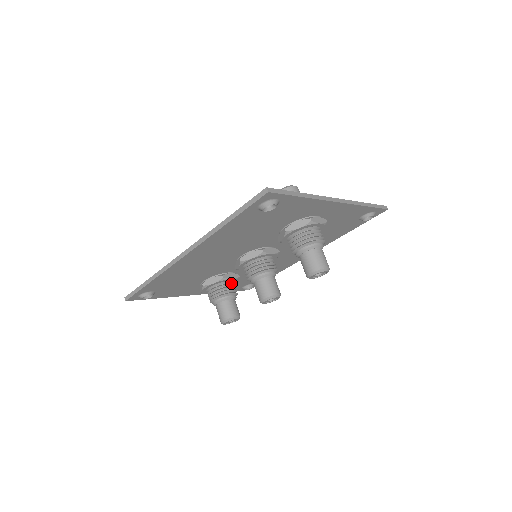
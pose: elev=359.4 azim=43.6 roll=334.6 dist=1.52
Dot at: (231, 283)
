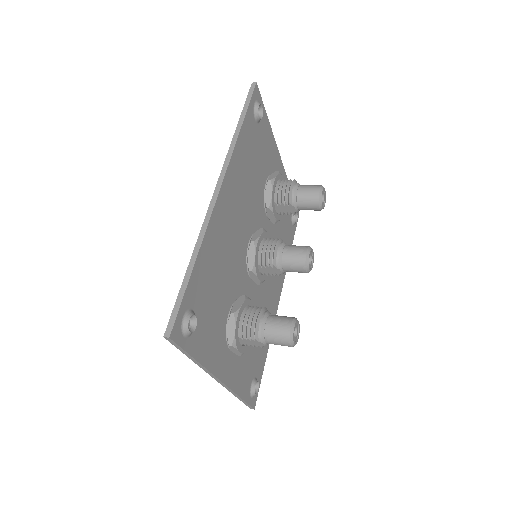
Dot at: occluded
